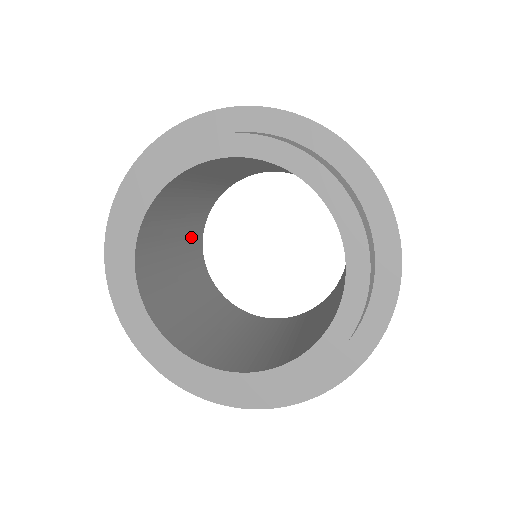
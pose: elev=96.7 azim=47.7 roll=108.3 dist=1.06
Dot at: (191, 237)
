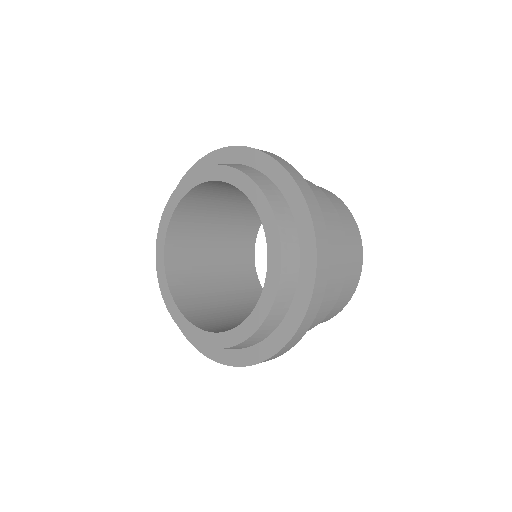
Dot at: occluded
